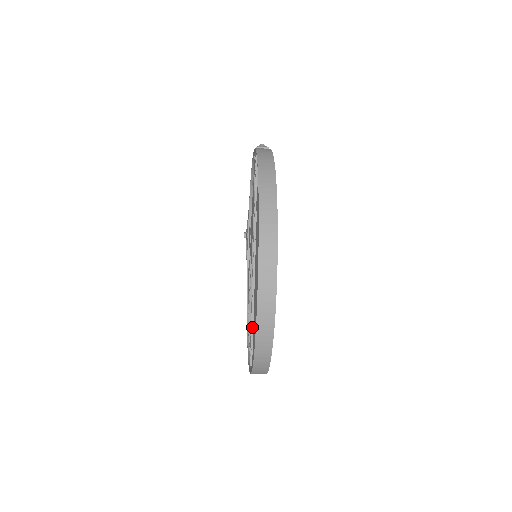
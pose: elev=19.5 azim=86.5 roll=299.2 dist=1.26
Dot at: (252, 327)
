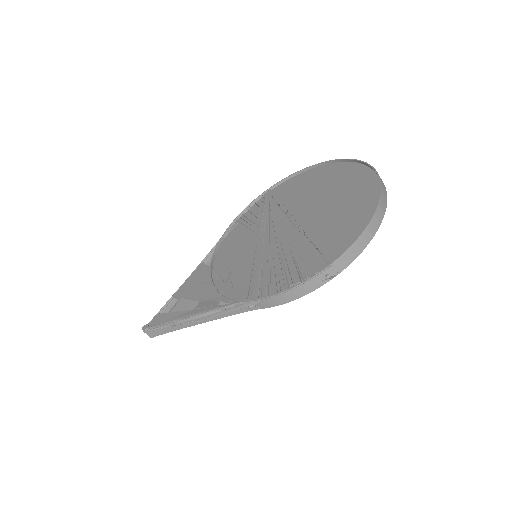
Dot at: (315, 246)
